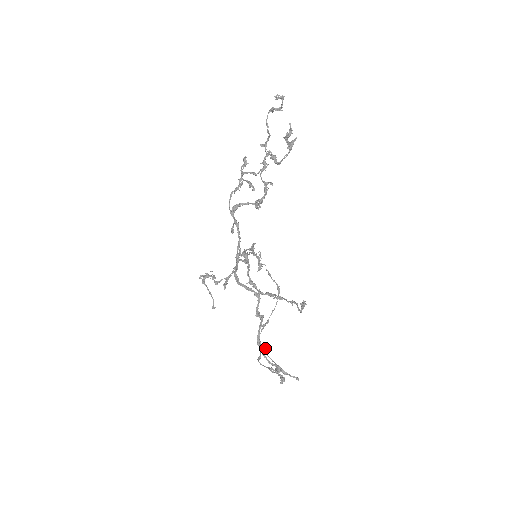
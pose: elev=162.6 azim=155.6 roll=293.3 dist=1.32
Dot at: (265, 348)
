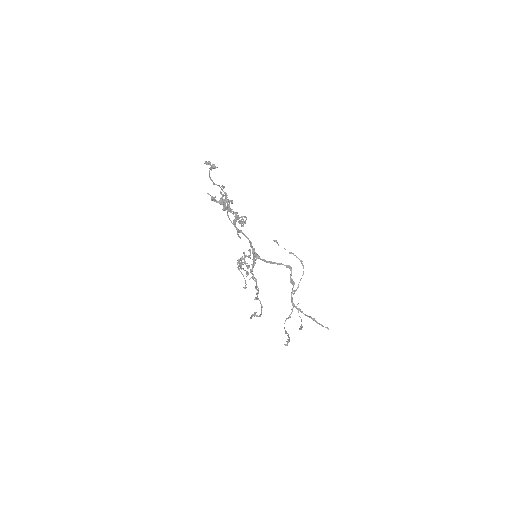
Dot at: (296, 308)
